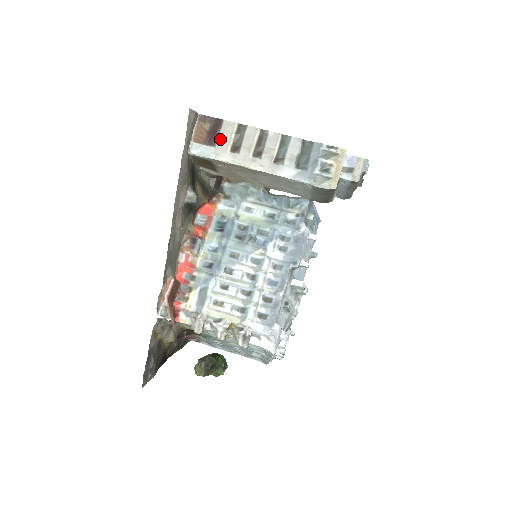
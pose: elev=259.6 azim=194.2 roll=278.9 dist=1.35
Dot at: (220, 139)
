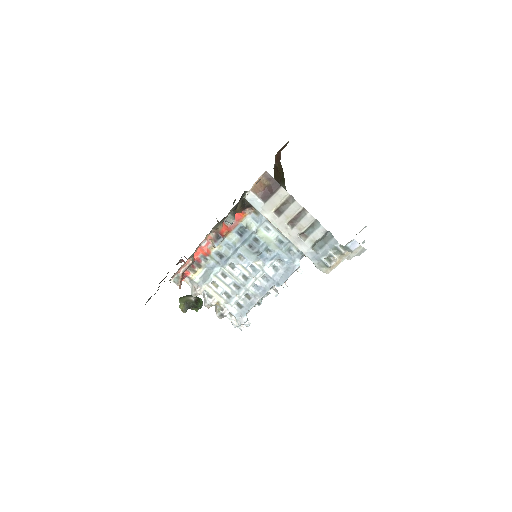
Dot at: (271, 199)
